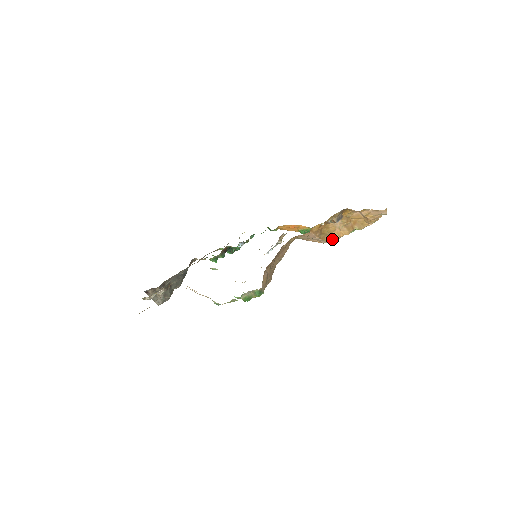
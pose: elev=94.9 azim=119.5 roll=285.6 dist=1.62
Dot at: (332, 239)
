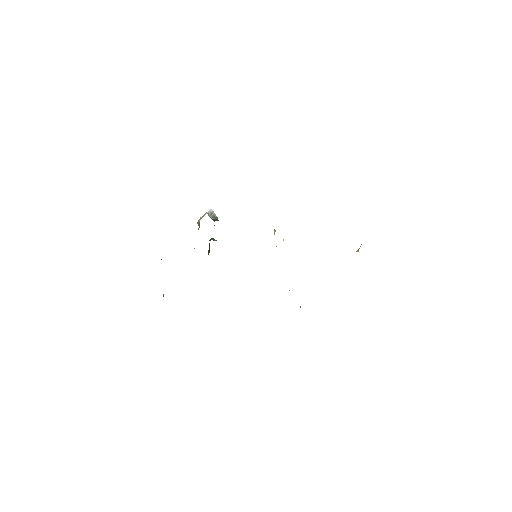
Dot at: occluded
